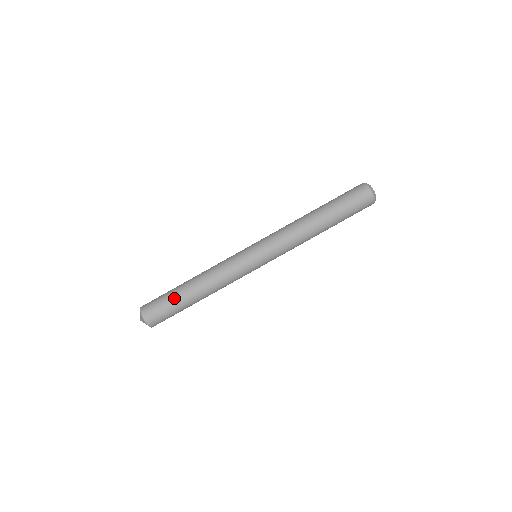
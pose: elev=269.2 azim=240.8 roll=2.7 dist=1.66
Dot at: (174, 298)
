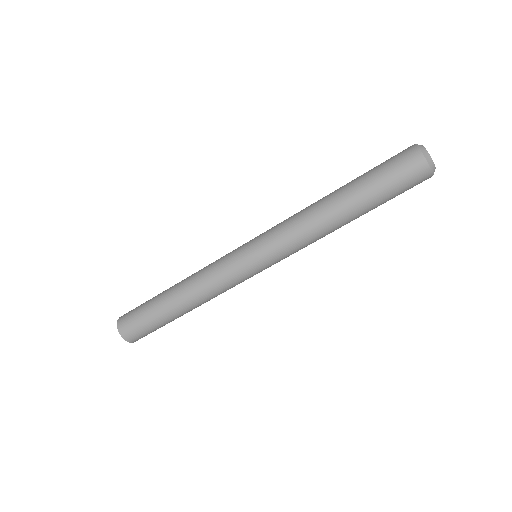
Dot at: (151, 306)
